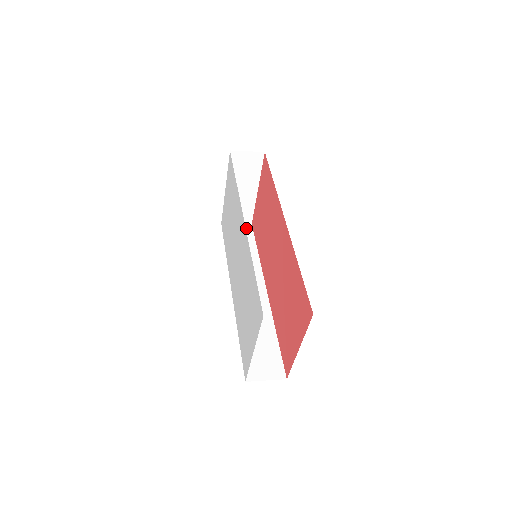
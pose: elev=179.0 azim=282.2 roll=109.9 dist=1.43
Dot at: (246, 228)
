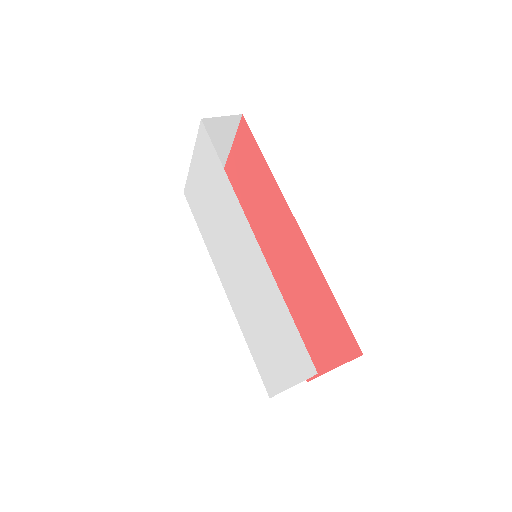
Dot at: occluded
